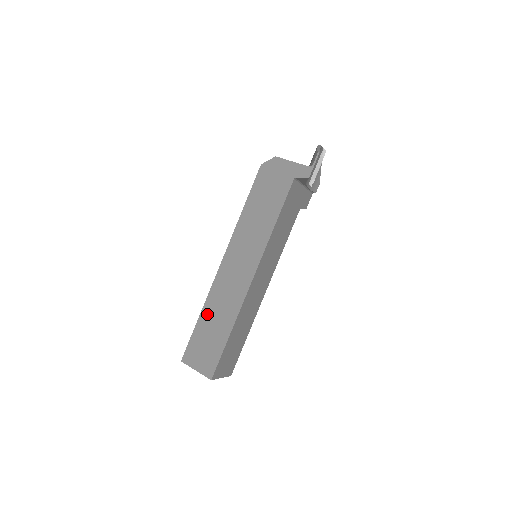
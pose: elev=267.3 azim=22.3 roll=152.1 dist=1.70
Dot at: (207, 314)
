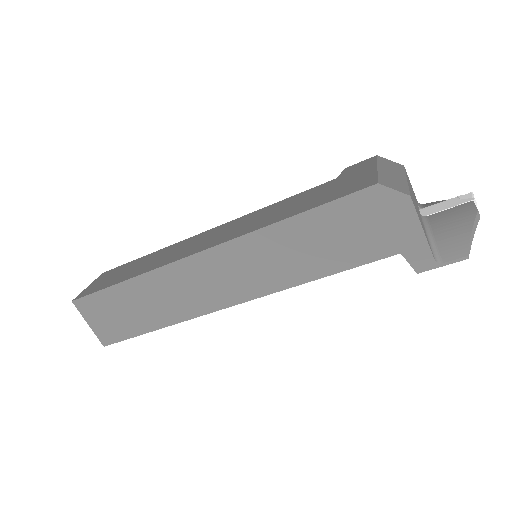
Dot at: (140, 287)
